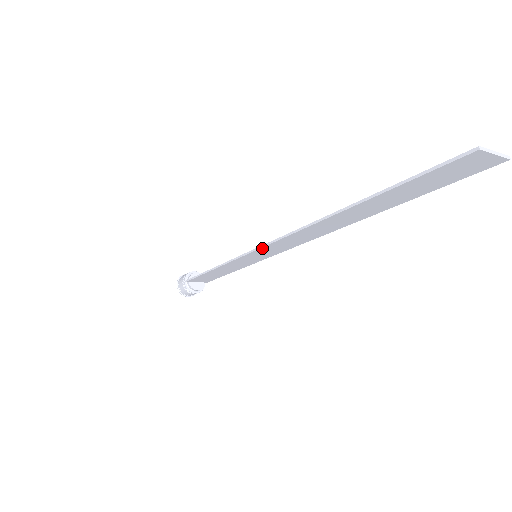
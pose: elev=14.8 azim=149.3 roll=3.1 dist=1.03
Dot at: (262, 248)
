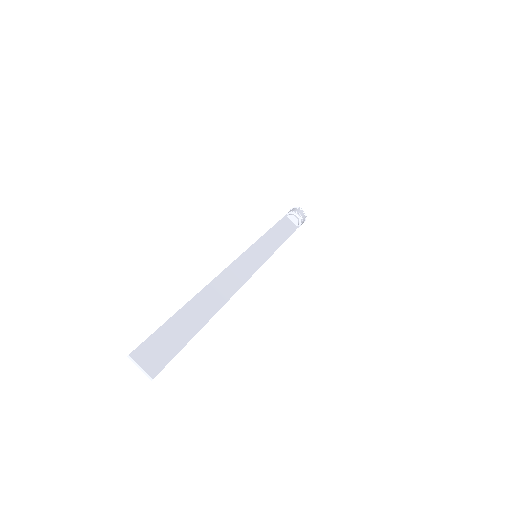
Dot at: (239, 259)
